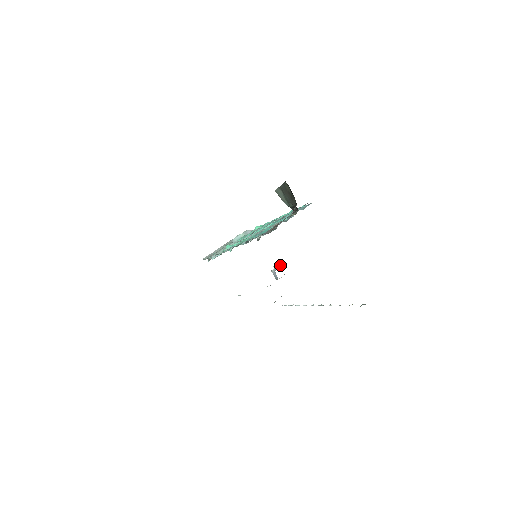
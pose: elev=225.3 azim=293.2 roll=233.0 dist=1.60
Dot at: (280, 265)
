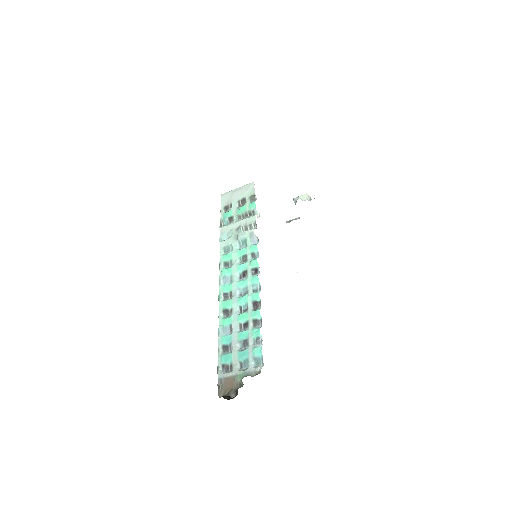
Dot at: (302, 199)
